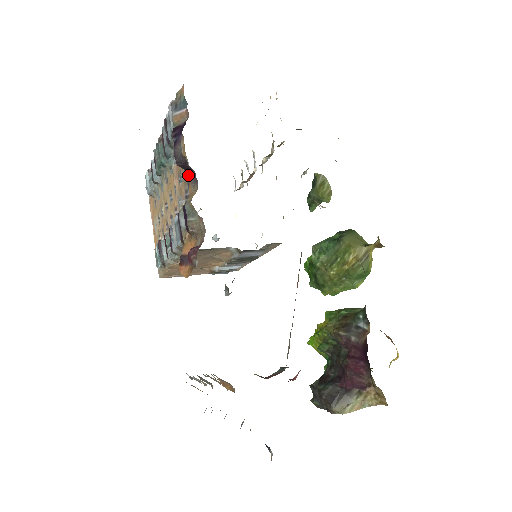
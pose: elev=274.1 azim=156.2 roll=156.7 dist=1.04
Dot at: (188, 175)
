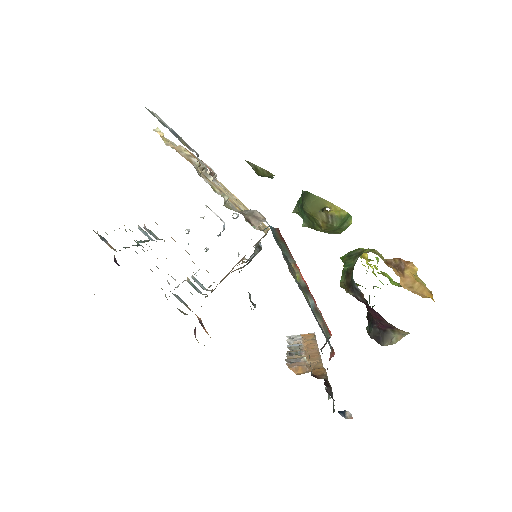
Dot at: occluded
